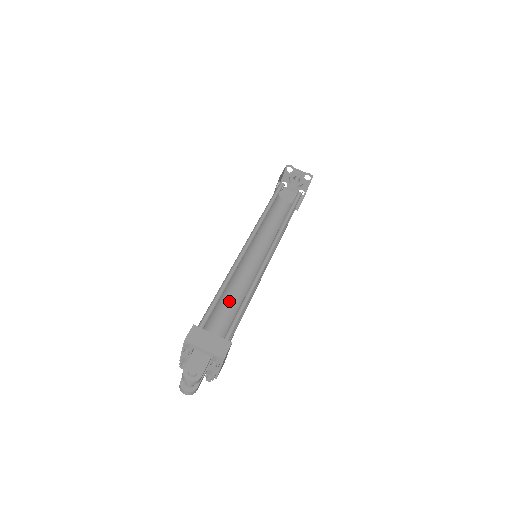
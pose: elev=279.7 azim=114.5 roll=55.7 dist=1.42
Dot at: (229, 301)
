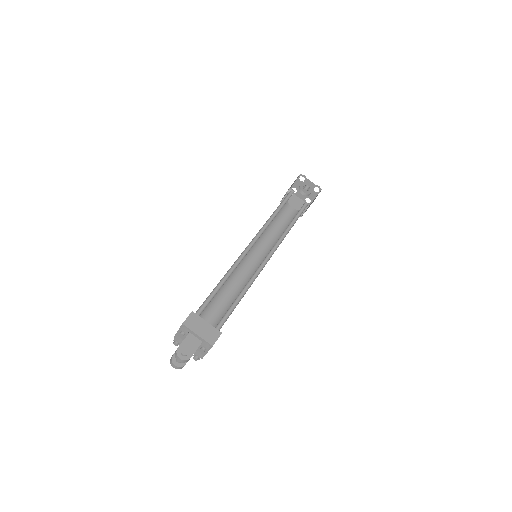
Dot at: (225, 292)
